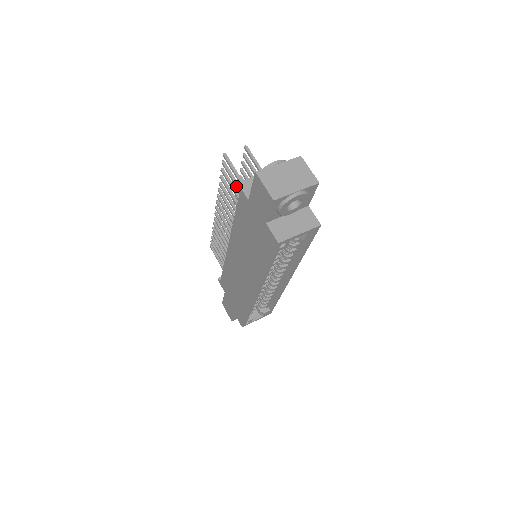
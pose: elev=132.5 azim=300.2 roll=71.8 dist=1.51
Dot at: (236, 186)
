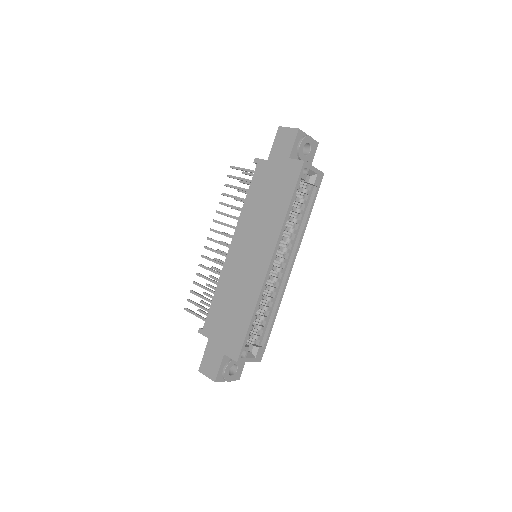
Dot at: (245, 179)
